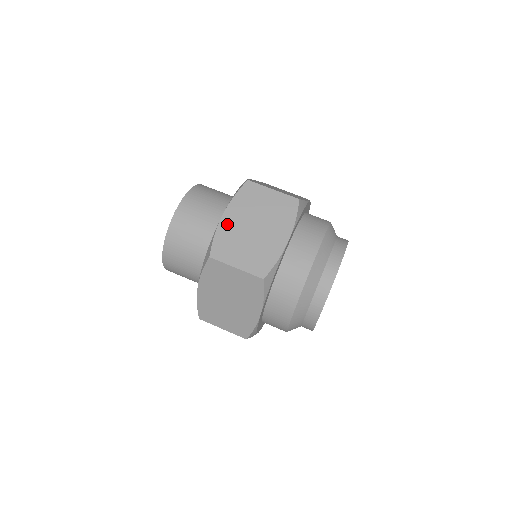
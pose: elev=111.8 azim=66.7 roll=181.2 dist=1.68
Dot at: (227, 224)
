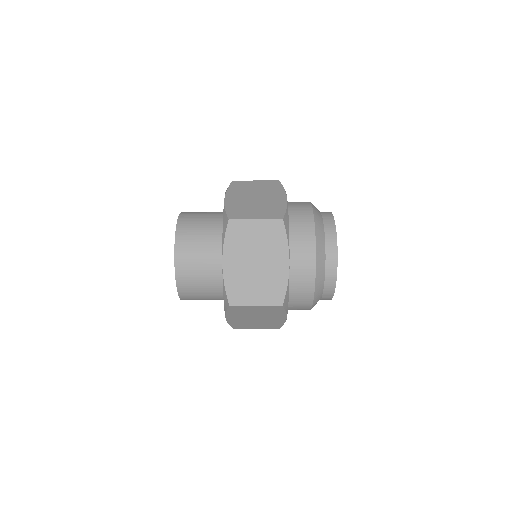
Dot at: (233, 321)
